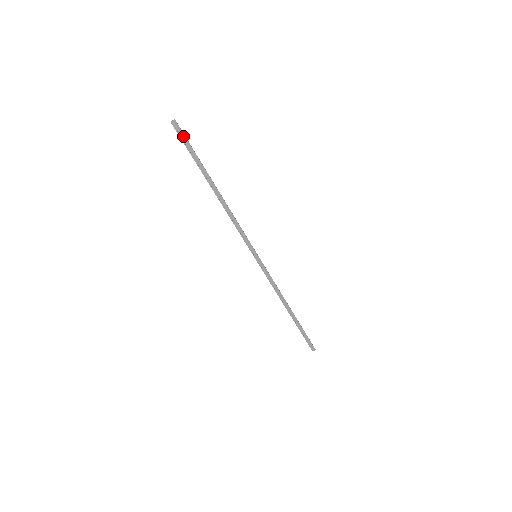
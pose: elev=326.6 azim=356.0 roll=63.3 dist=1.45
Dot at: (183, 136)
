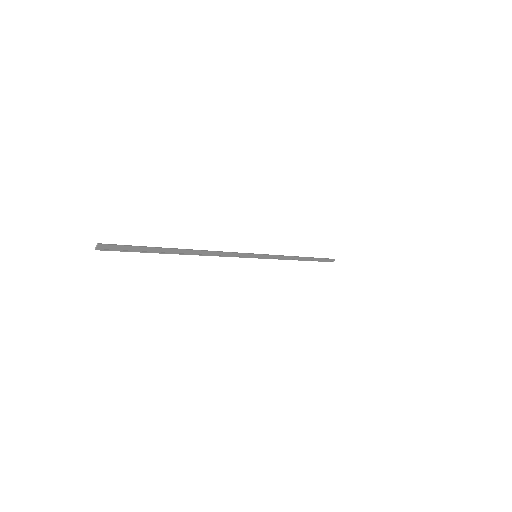
Dot at: (119, 247)
